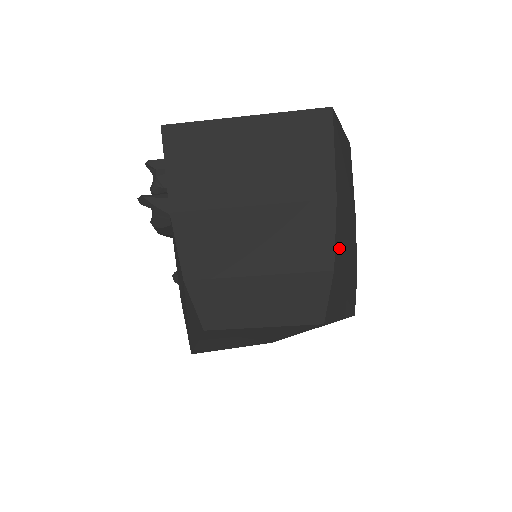
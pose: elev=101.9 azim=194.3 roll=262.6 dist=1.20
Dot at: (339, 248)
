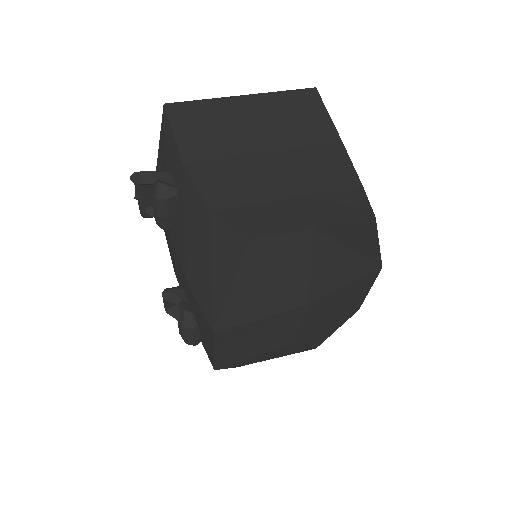
Dot at: occluded
